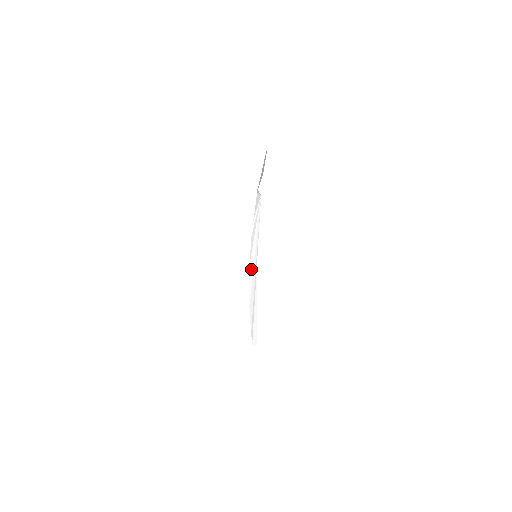
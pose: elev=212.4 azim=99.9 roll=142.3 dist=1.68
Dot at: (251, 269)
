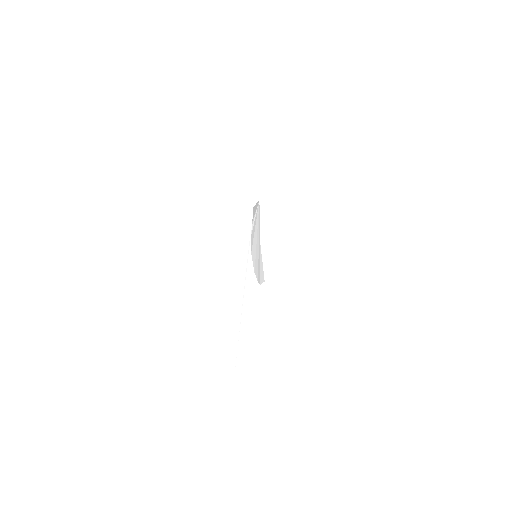
Dot at: (253, 253)
